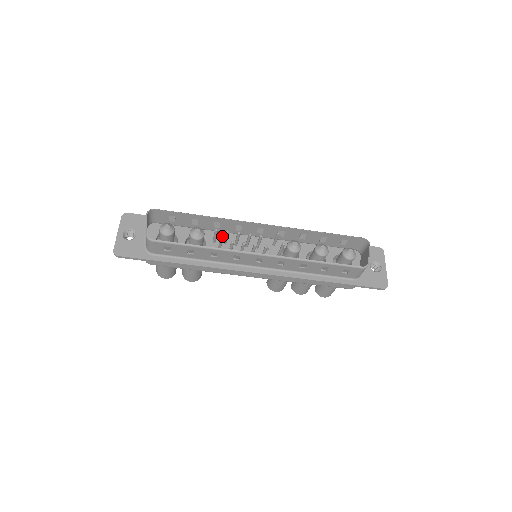
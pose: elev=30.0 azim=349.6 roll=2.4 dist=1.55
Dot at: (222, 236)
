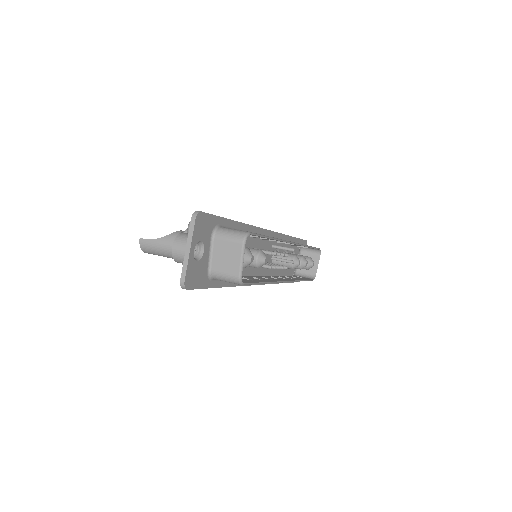
Dot at: (252, 240)
